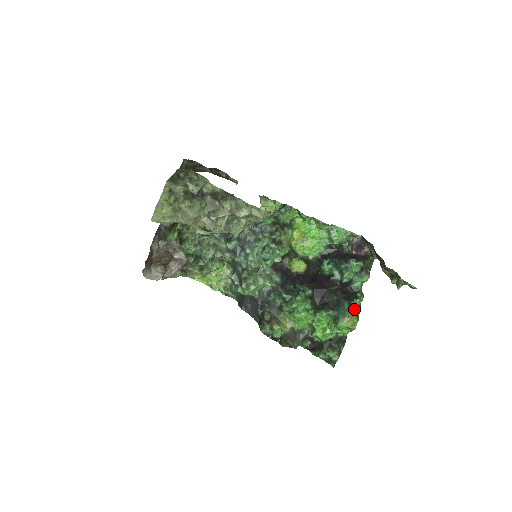
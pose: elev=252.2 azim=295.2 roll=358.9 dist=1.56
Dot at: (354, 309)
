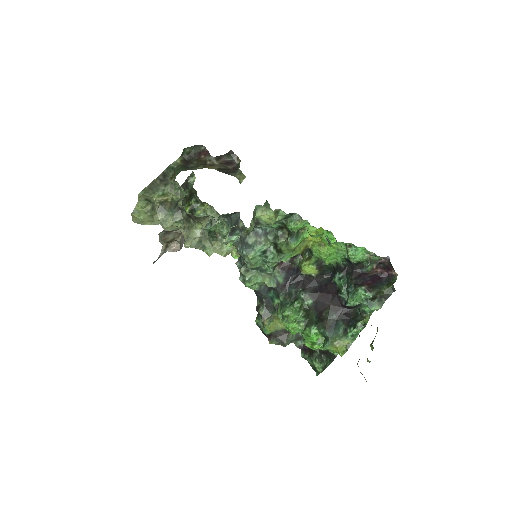
Dot at: (347, 337)
